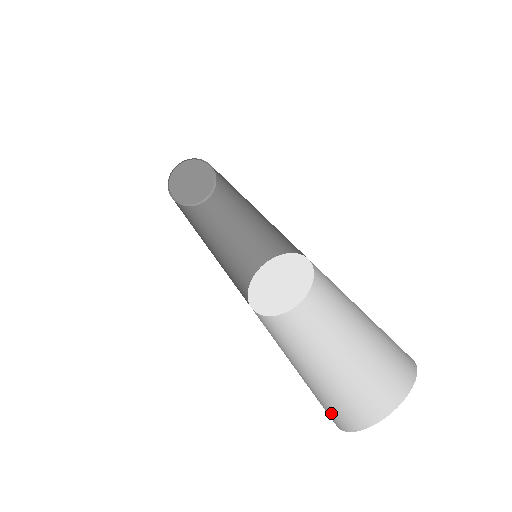
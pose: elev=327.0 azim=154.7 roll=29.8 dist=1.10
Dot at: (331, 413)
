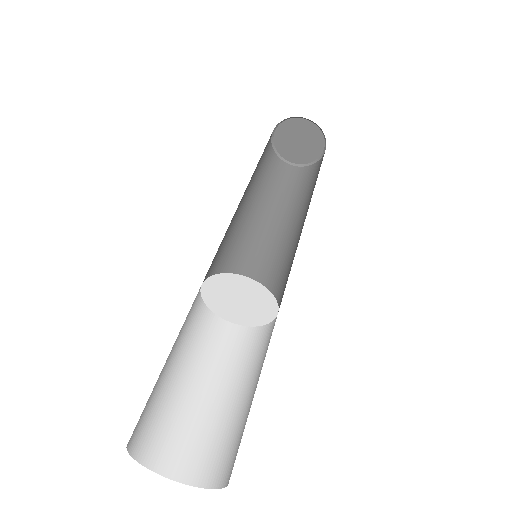
Dot at: (151, 440)
